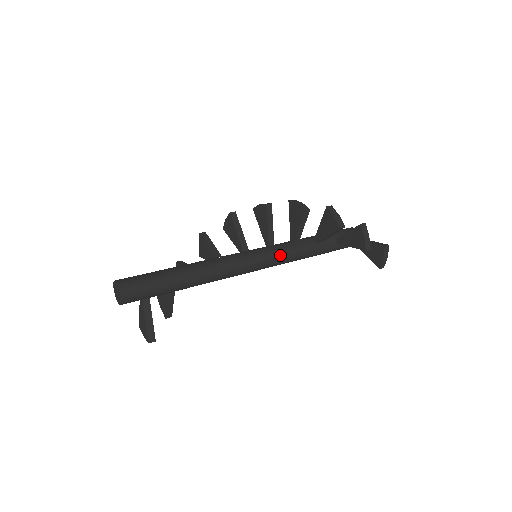
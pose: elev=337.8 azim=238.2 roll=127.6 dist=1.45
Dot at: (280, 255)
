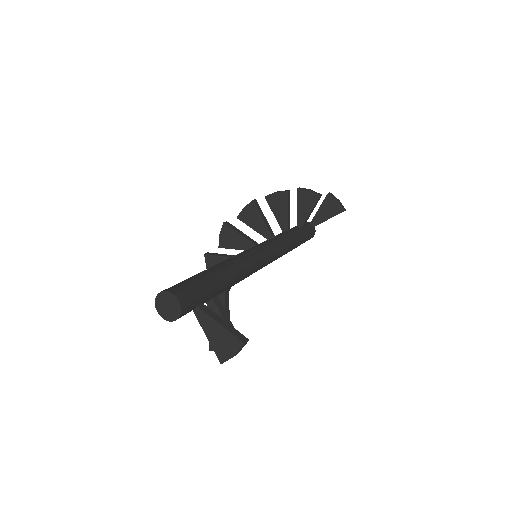
Dot at: (272, 242)
